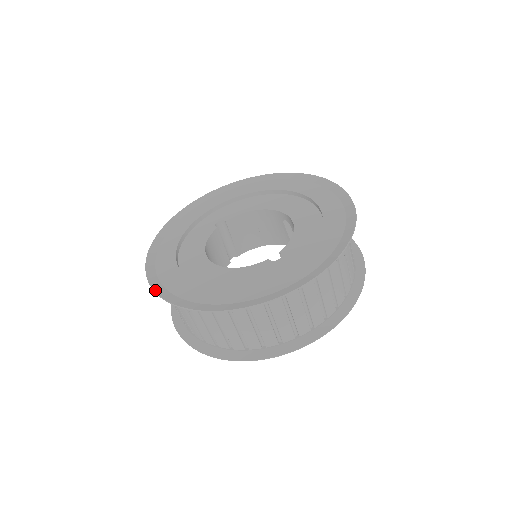
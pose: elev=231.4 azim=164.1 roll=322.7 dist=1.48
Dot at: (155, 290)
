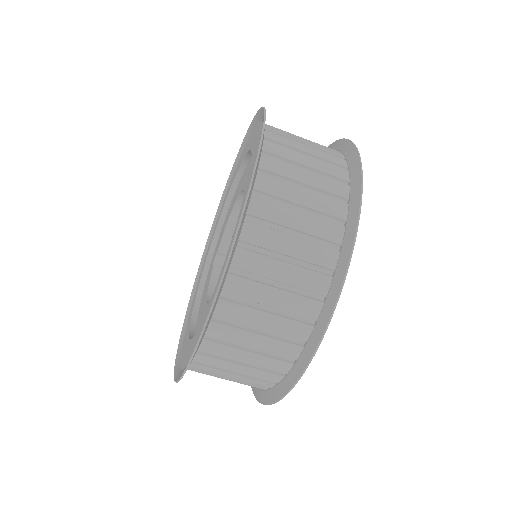
Dot at: (174, 378)
